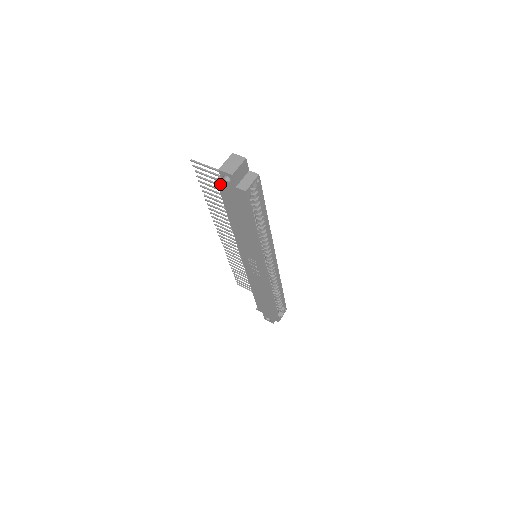
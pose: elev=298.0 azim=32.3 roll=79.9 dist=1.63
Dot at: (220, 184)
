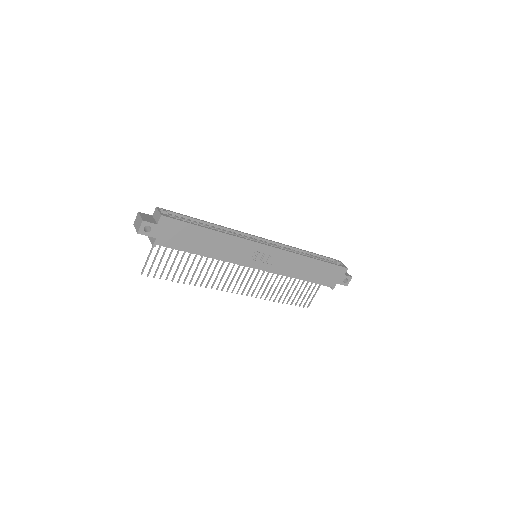
Dot at: (155, 241)
